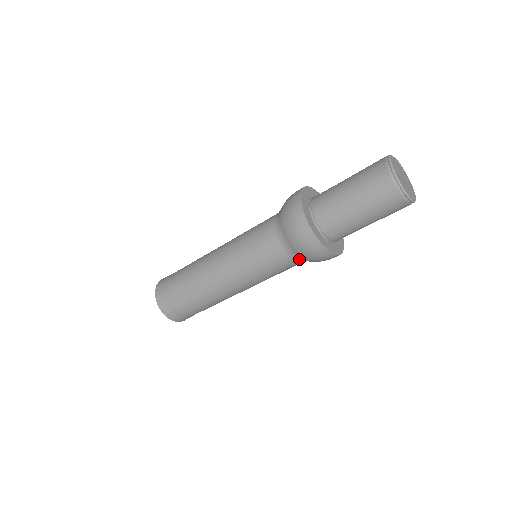
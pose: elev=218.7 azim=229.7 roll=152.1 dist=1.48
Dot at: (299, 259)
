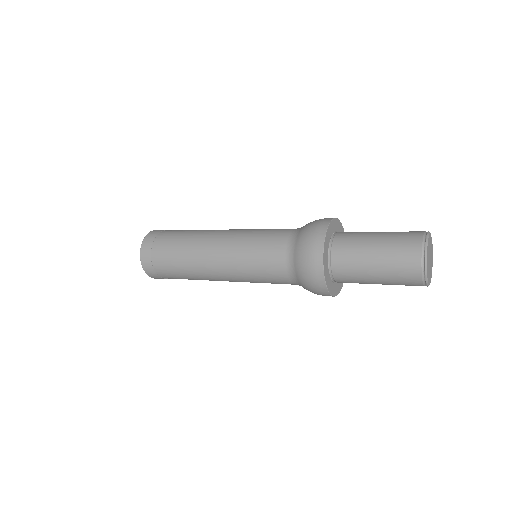
Dot at: (295, 280)
